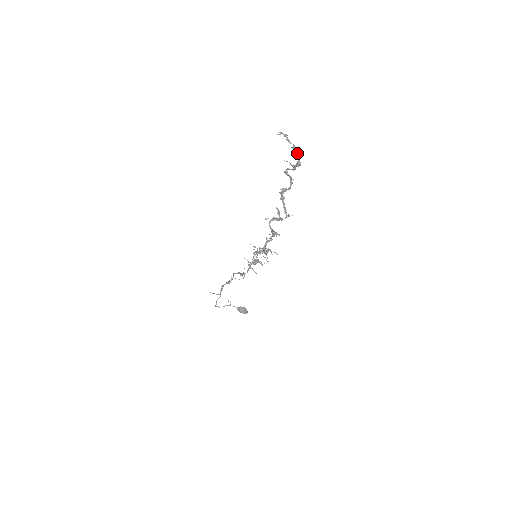
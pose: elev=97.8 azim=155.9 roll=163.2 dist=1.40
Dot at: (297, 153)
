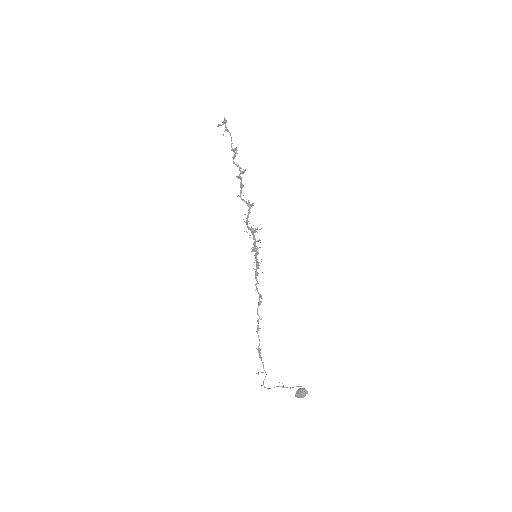
Dot at: occluded
